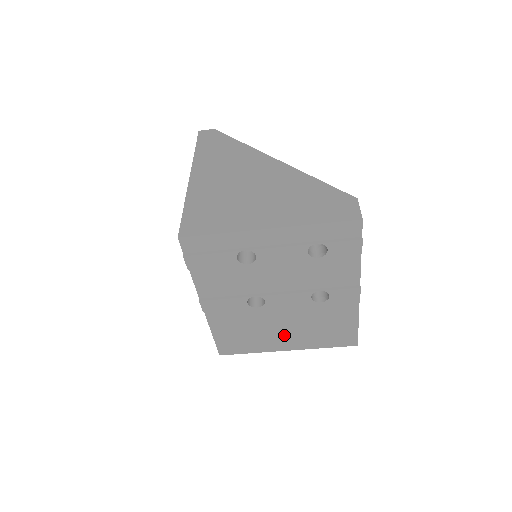
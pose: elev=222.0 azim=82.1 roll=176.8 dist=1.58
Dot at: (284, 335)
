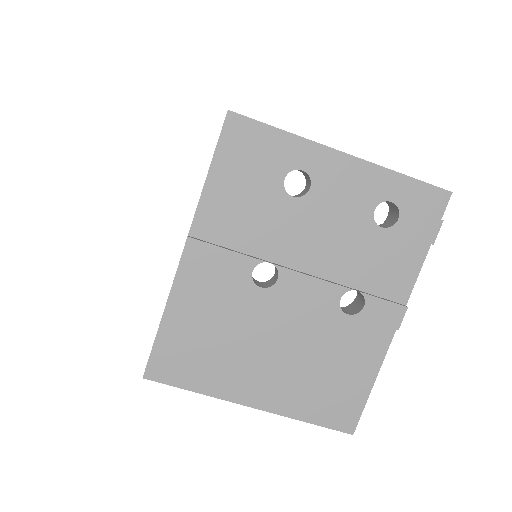
Dot at: (264, 368)
